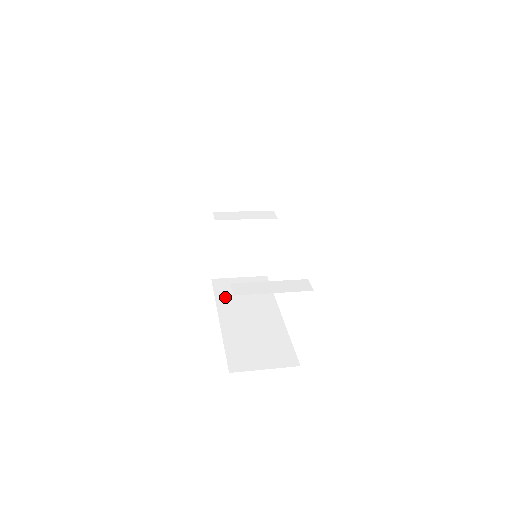
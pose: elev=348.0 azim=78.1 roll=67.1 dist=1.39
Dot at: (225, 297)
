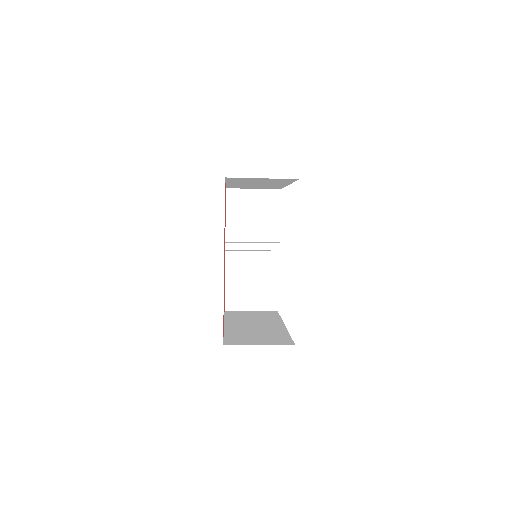
Dot at: (234, 318)
